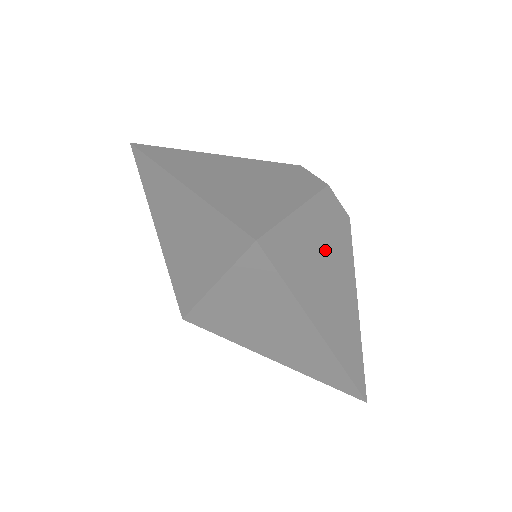
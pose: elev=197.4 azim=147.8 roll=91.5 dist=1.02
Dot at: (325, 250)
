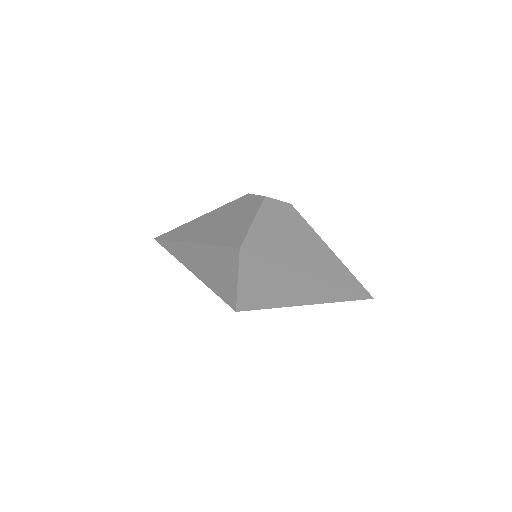
Dot at: (285, 230)
